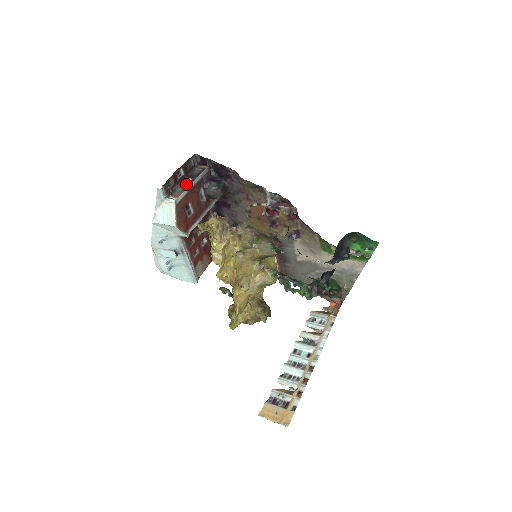
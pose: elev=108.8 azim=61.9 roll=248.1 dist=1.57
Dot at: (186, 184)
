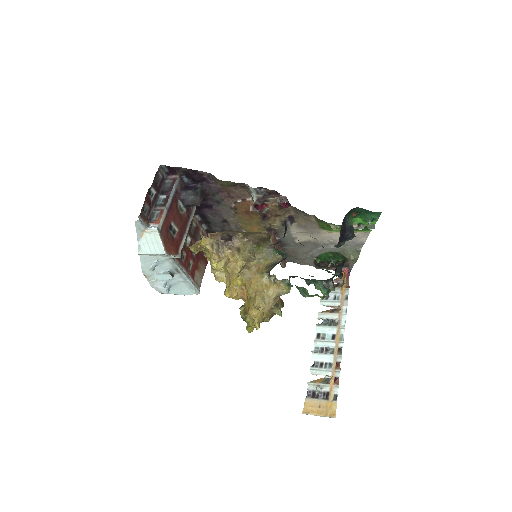
Dot at: (162, 204)
